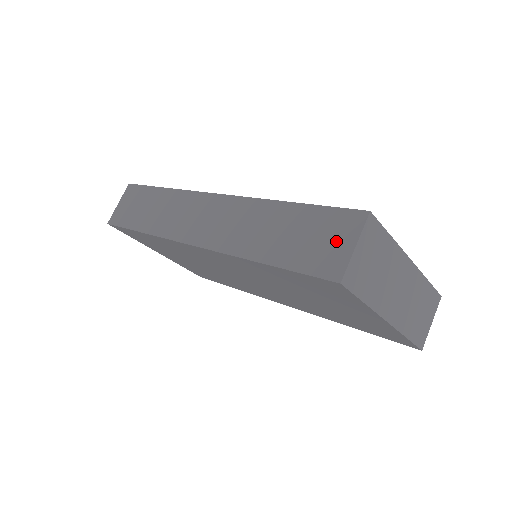
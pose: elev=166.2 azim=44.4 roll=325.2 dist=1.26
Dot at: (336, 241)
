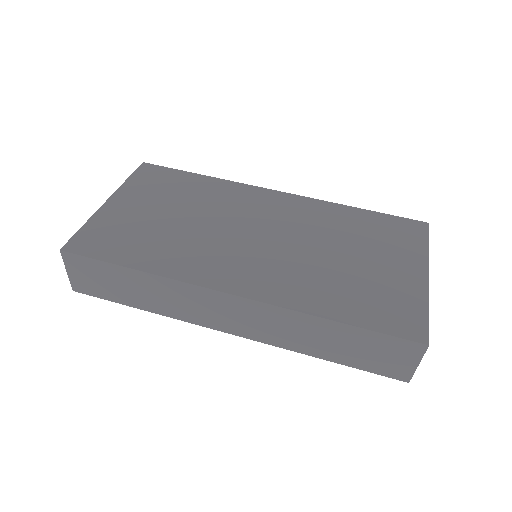
Dot at: (399, 359)
